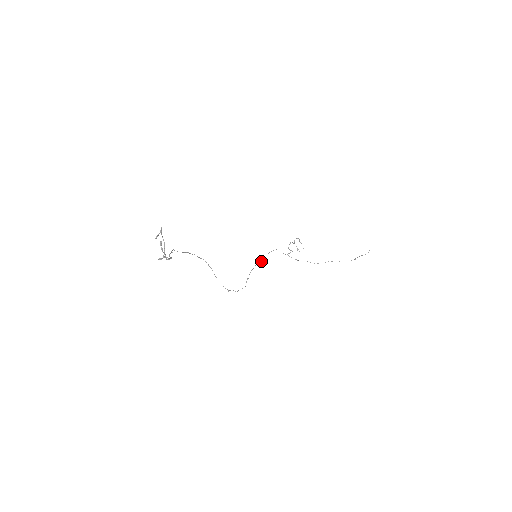
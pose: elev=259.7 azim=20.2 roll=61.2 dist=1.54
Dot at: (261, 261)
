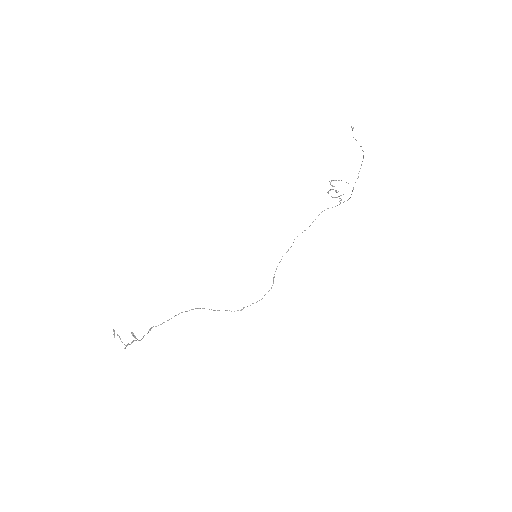
Dot at: (291, 246)
